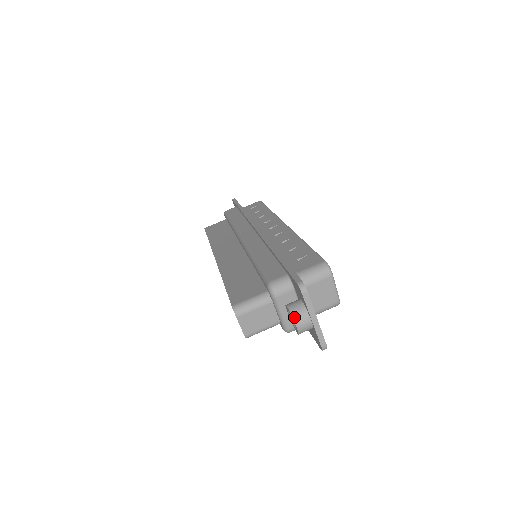
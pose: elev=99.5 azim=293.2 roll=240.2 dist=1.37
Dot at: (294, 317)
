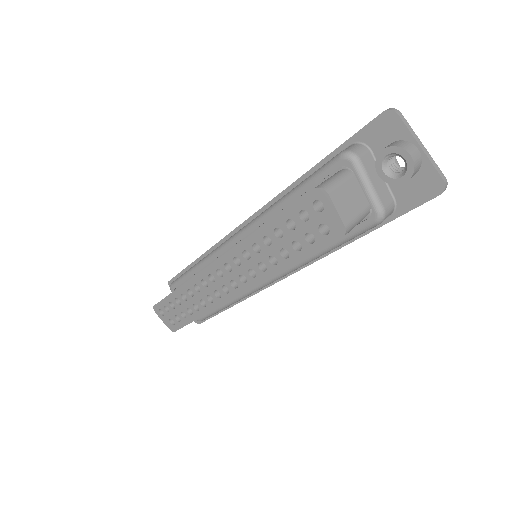
Dot at: (401, 147)
